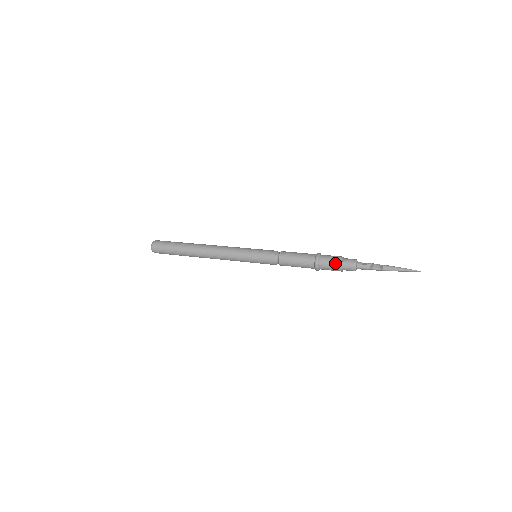
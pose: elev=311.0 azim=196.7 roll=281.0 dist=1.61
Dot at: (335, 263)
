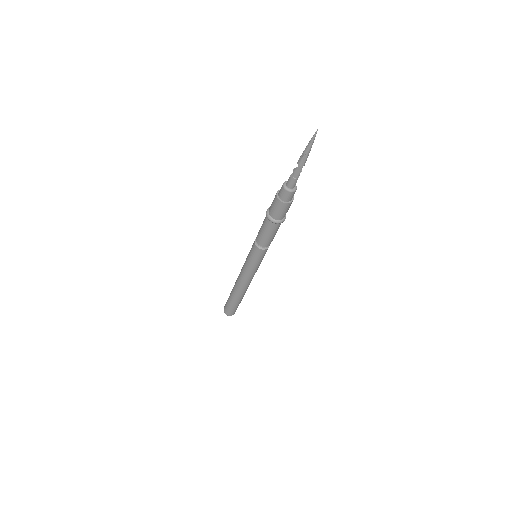
Dot at: (274, 200)
